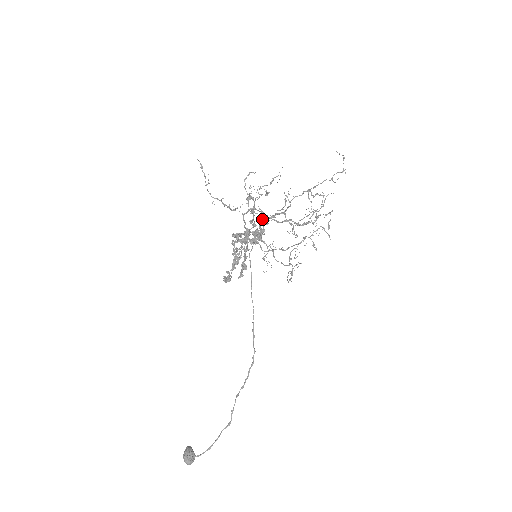
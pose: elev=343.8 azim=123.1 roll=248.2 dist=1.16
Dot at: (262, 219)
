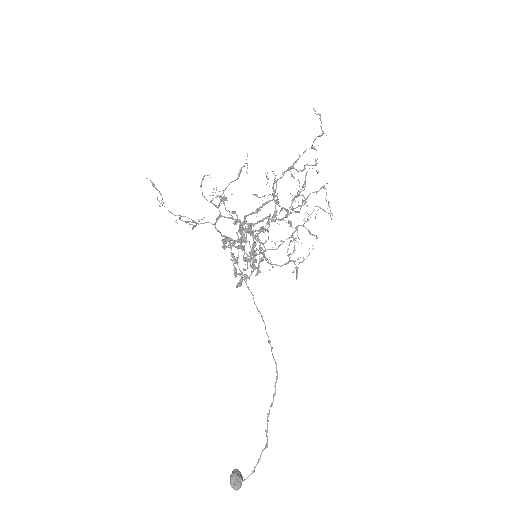
Dot at: (244, 218)
